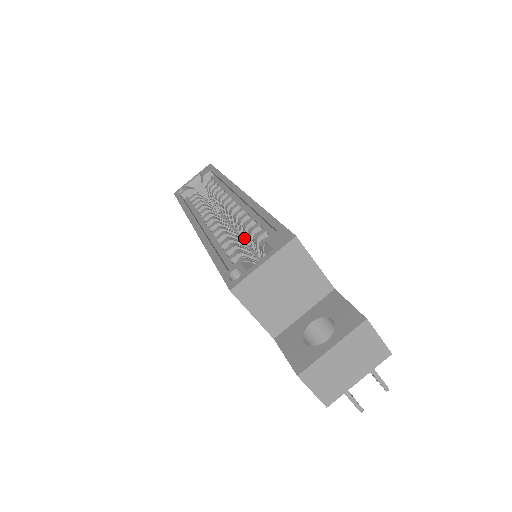
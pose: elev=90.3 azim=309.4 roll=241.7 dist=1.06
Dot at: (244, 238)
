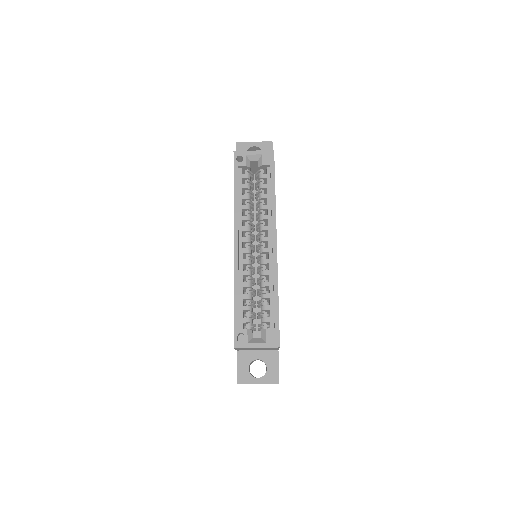
Dot at: (257, 273)
